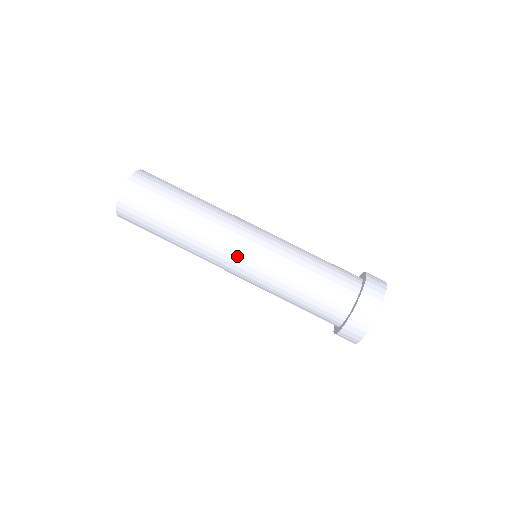
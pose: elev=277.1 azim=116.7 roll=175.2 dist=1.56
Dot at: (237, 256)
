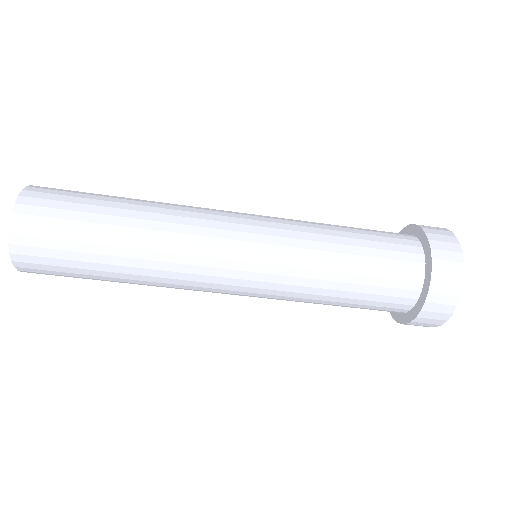
Dot at: (234, 272)
